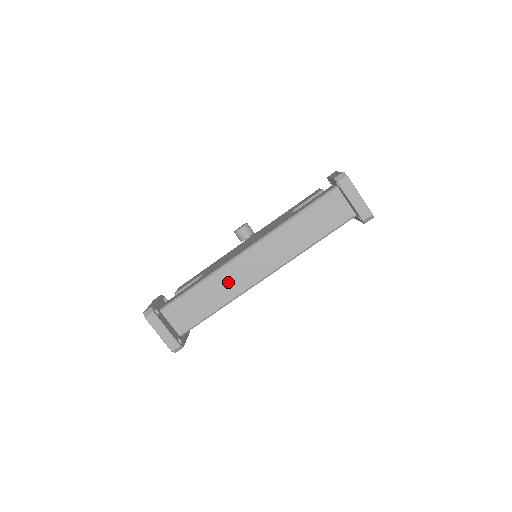
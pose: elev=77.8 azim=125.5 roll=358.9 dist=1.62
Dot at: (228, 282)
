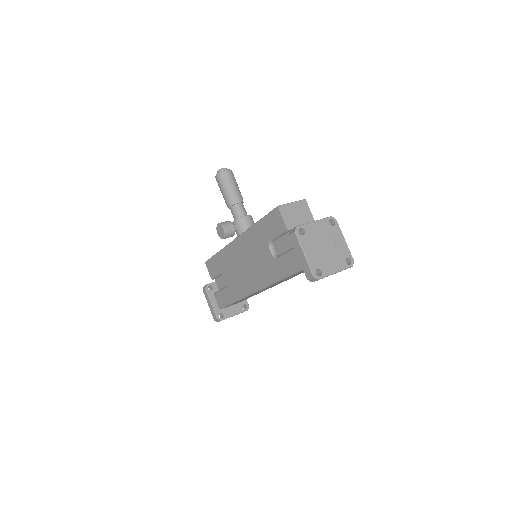
Dot at: occluded
